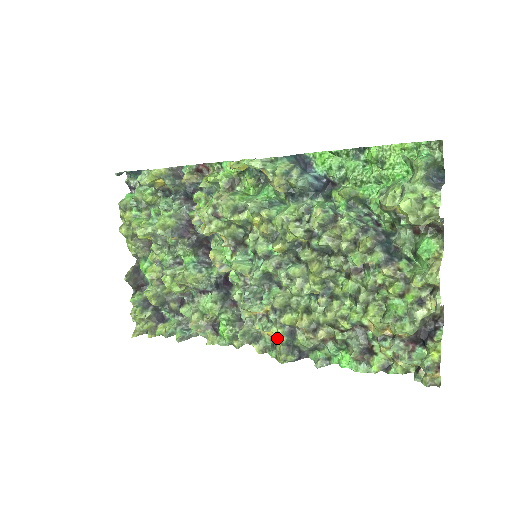
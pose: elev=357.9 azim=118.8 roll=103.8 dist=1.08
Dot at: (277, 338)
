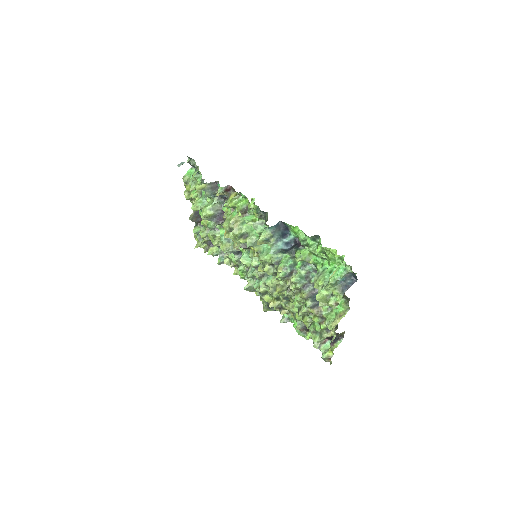
Dot at: (262, 301)
